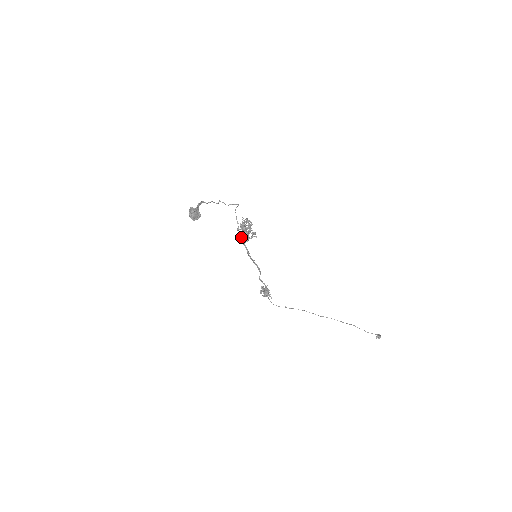
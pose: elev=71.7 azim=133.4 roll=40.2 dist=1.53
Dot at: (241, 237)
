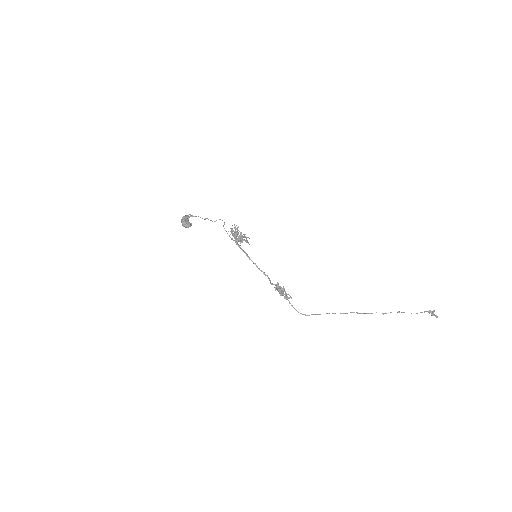
Dot at: (236, 243)
